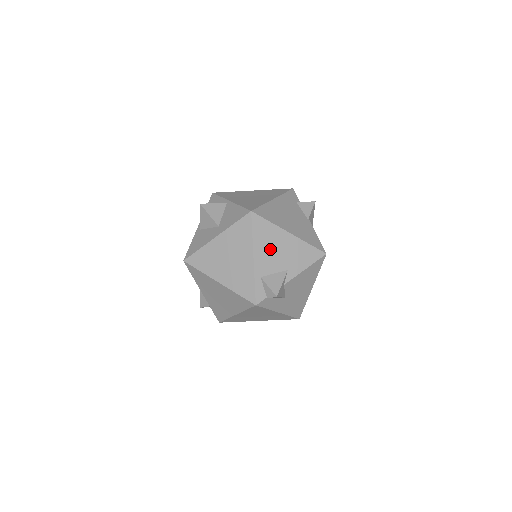
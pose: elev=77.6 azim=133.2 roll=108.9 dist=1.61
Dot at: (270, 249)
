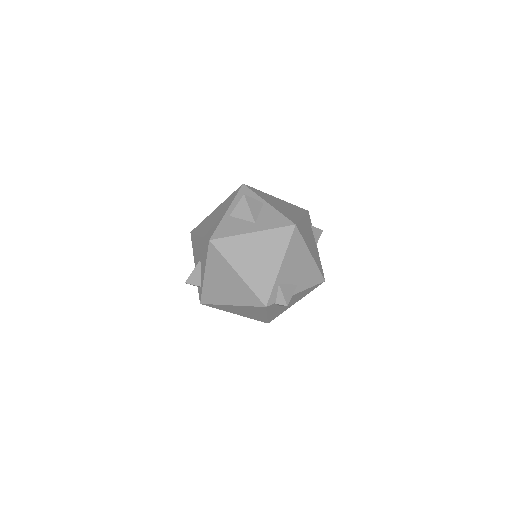
Dot at: (294, 262)
